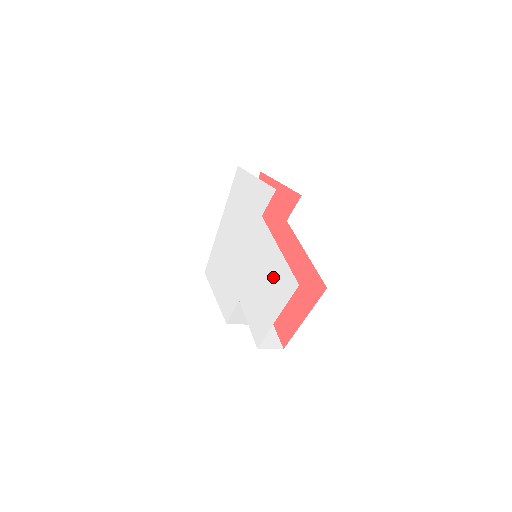
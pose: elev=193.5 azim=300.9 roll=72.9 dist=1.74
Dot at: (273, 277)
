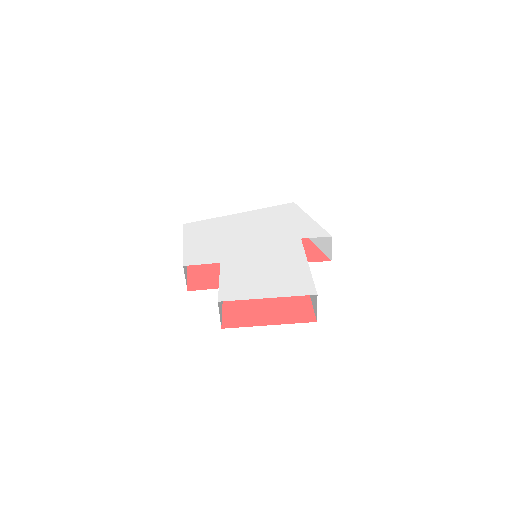
Dot at: (286, 274)
